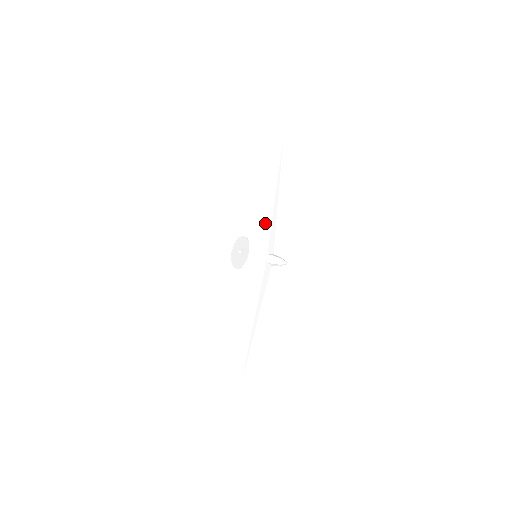
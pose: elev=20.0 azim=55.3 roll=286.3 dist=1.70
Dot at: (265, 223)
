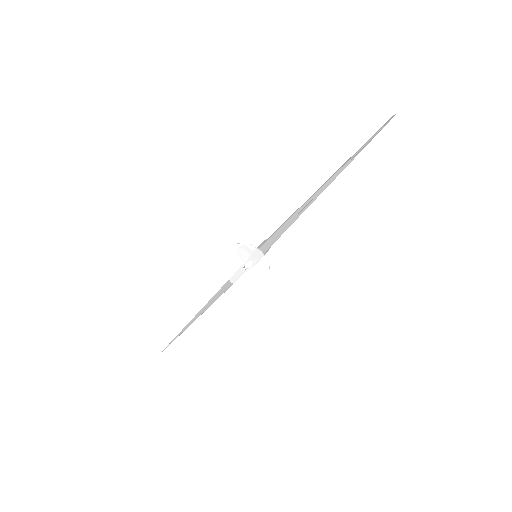
Dot at: occluded
